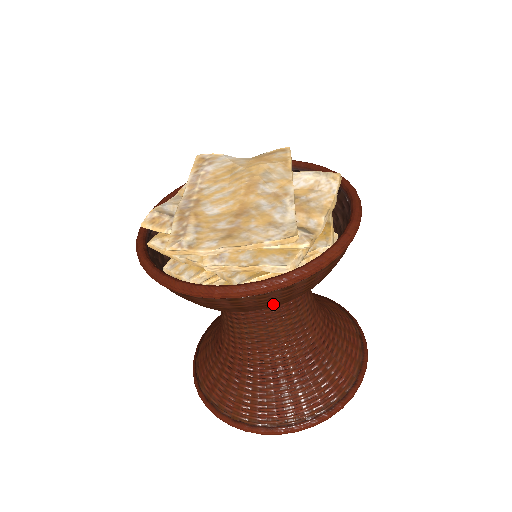
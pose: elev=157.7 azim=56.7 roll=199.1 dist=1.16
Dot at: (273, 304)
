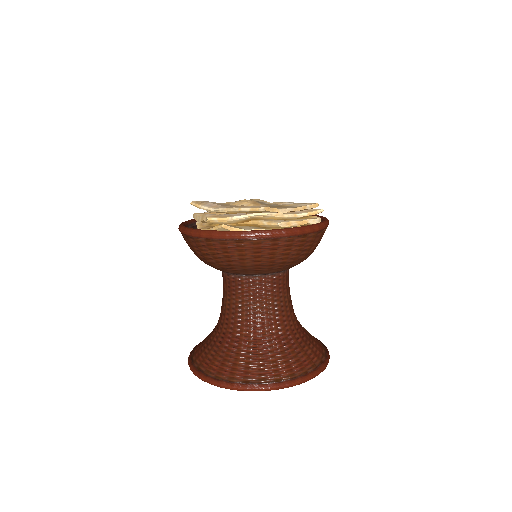
Dot at: (309, 251)
